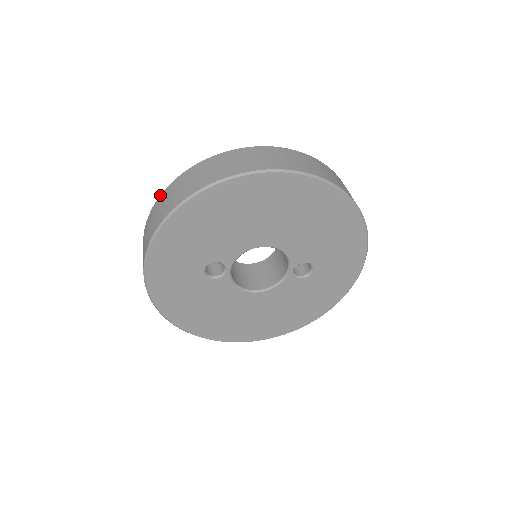
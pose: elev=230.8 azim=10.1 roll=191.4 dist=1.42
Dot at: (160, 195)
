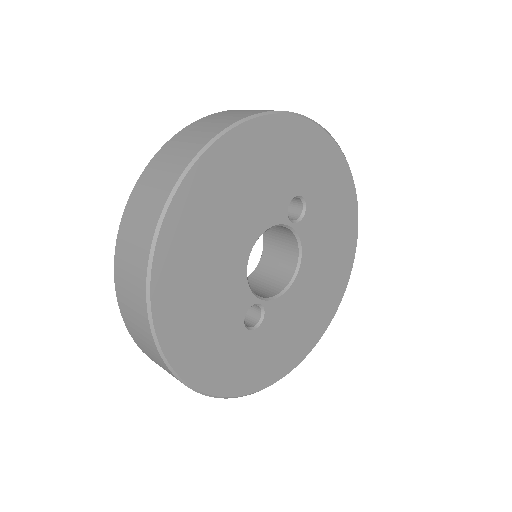
Dot at: occluded
